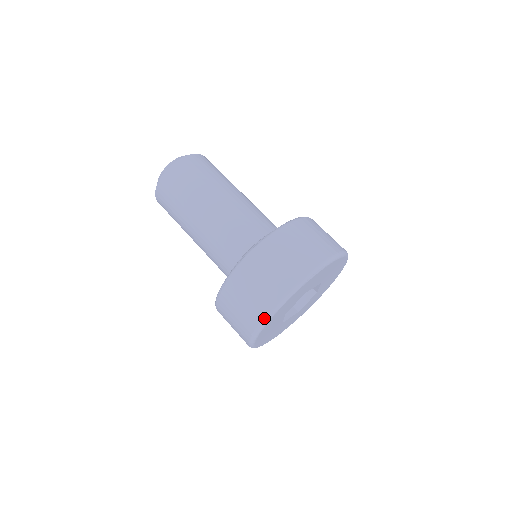
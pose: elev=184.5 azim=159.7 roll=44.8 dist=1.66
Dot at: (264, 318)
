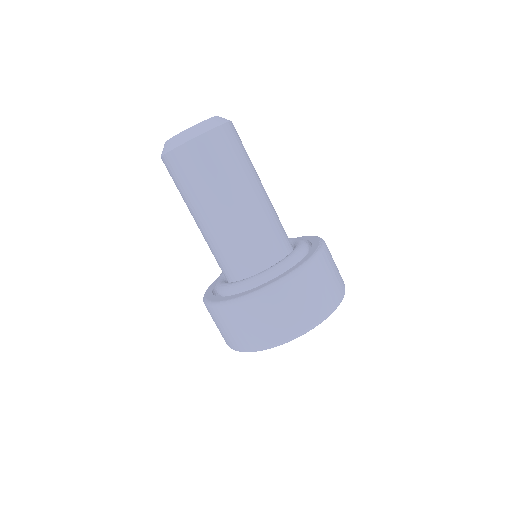
Dot at: (315, 324)
